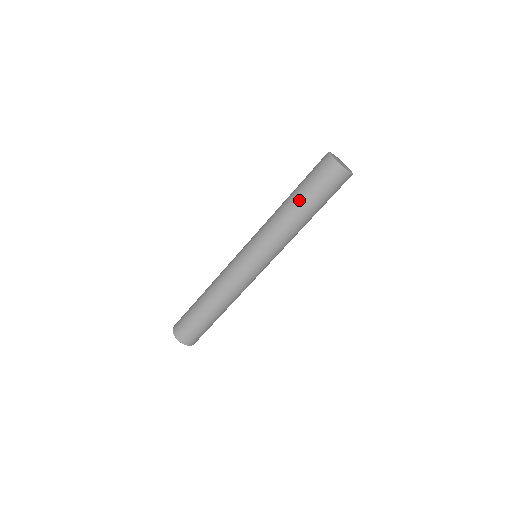
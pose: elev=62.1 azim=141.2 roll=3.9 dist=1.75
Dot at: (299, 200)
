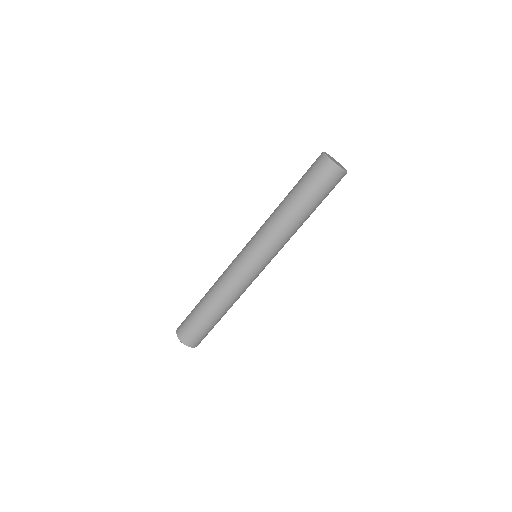
Dot at: (302, 204)
